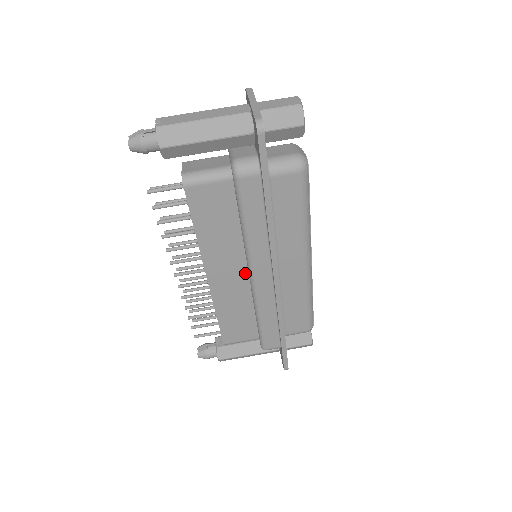
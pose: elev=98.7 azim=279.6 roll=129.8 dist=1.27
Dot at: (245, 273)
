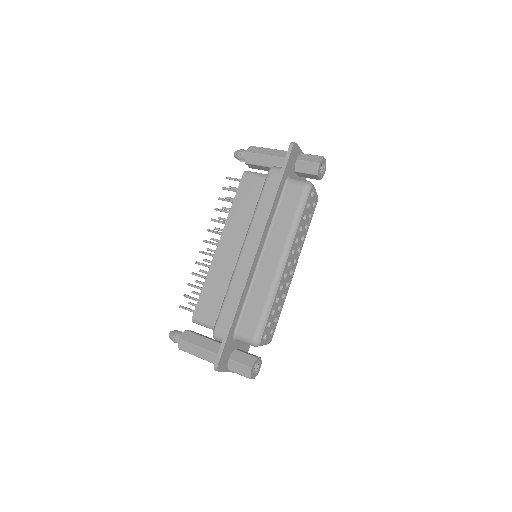
Dot at: occluded
